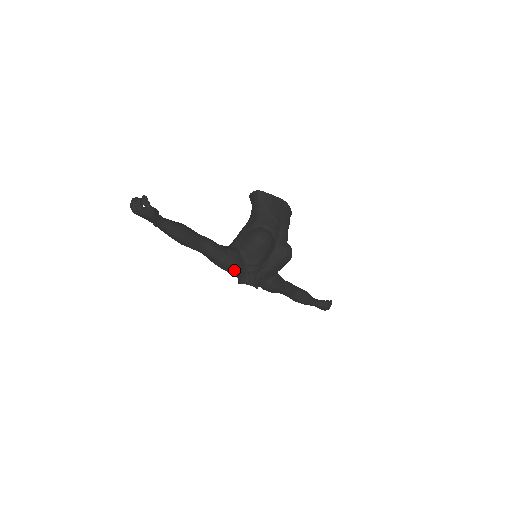
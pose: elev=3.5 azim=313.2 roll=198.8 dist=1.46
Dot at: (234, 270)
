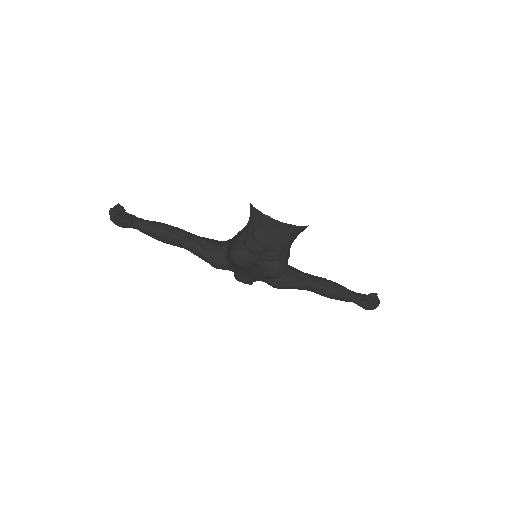
Dot at: (219, 268)
